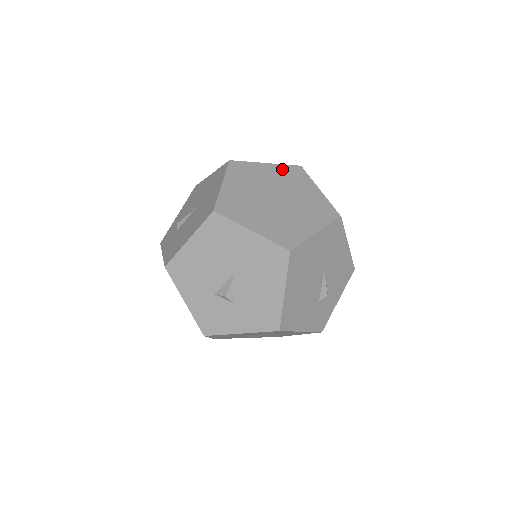
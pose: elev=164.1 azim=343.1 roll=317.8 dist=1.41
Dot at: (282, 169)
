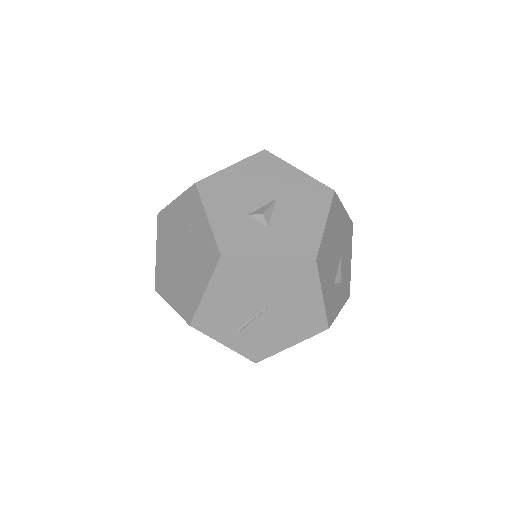
Dot at: occluded
